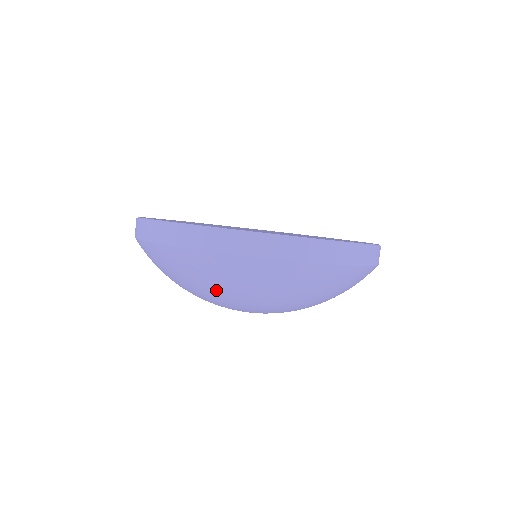
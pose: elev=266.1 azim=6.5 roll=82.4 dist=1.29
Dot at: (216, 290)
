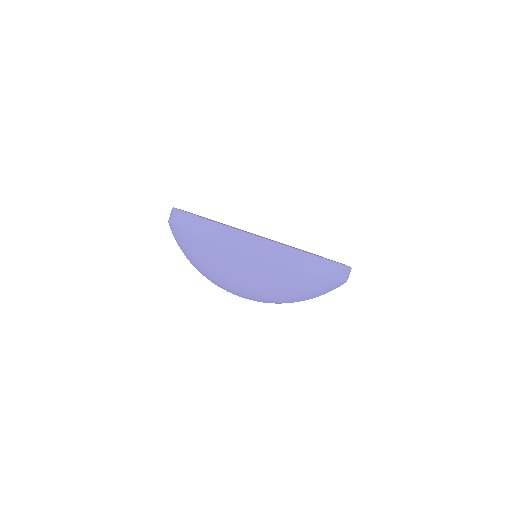
Dot at: occluded
